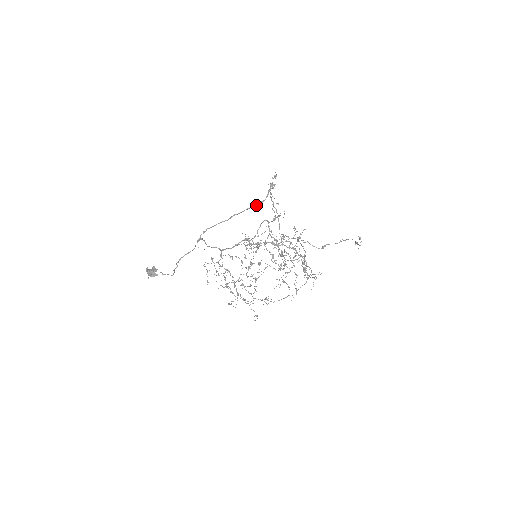
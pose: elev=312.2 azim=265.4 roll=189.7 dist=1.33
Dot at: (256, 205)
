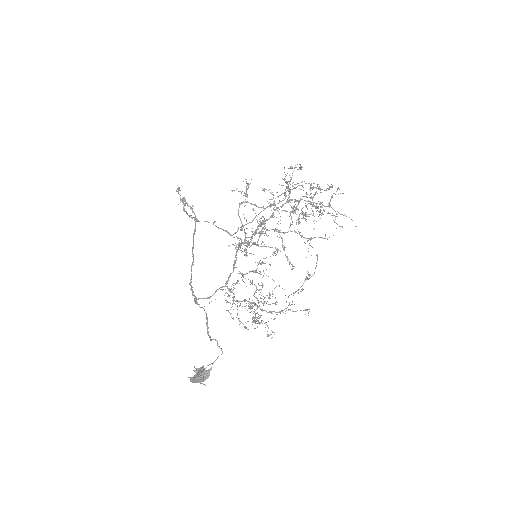
Dot at: (195, 226)
